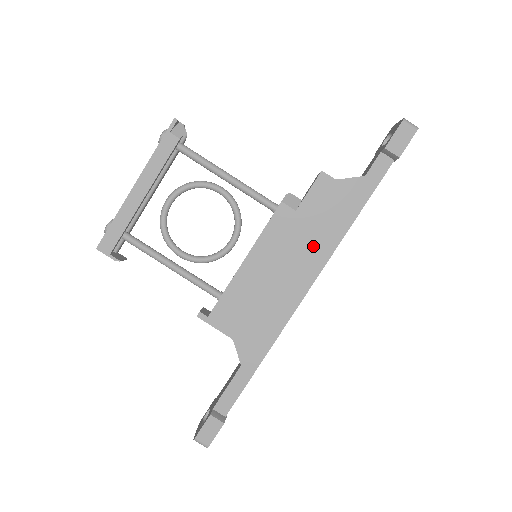
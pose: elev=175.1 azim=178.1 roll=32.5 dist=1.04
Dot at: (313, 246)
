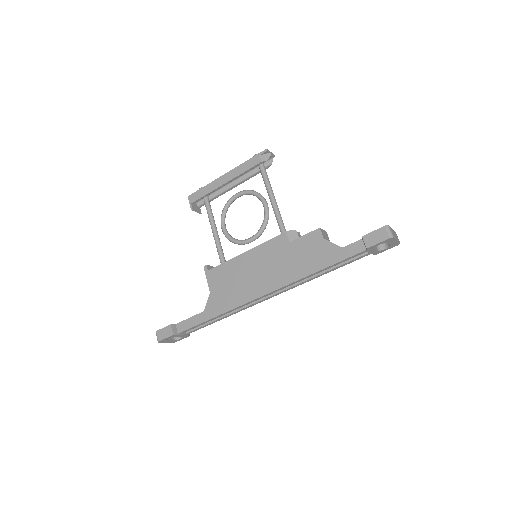
Dot at: (284, 270)
